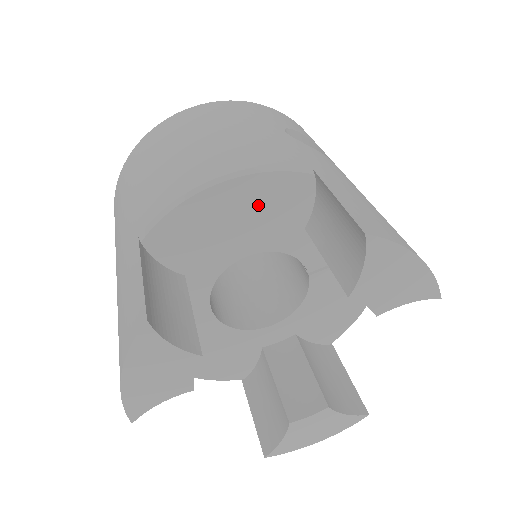
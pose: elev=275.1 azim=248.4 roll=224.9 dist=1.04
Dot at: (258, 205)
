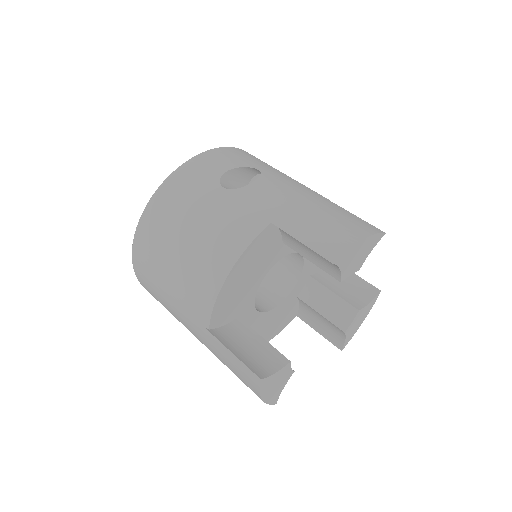
Dot at: (252, 261)
